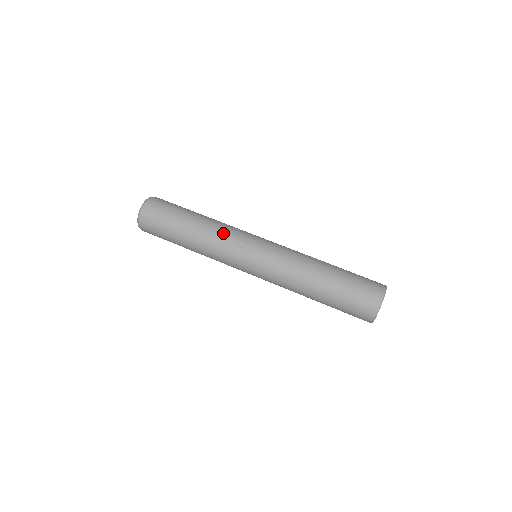
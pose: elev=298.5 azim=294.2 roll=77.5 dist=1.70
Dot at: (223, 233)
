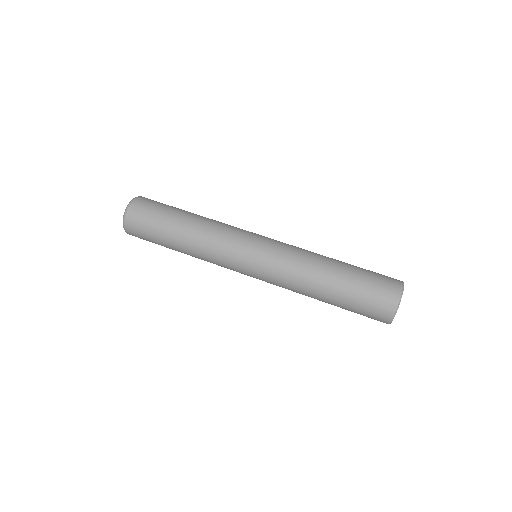
Dot at: (225, 224)
